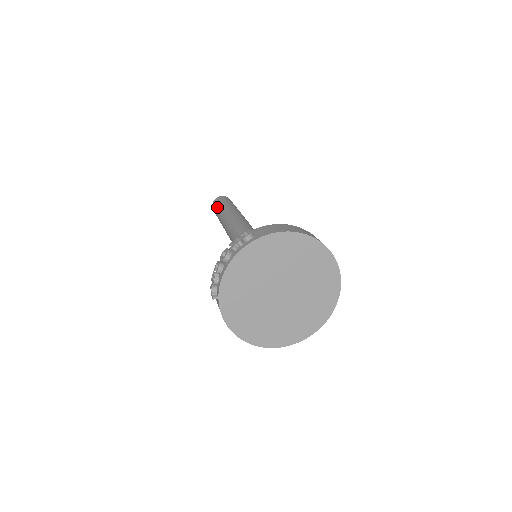
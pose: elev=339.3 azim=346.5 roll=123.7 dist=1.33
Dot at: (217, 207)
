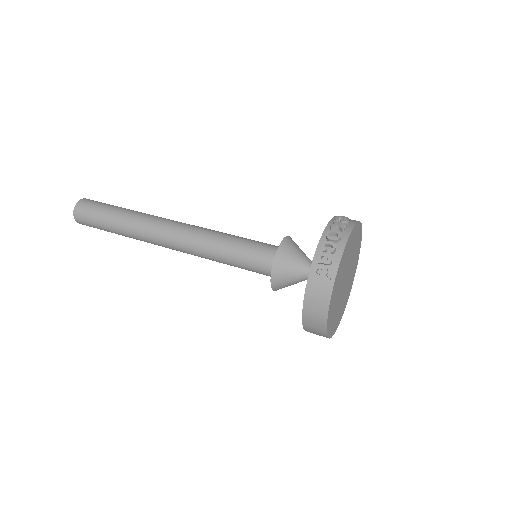
Dot at: (102, 209)
